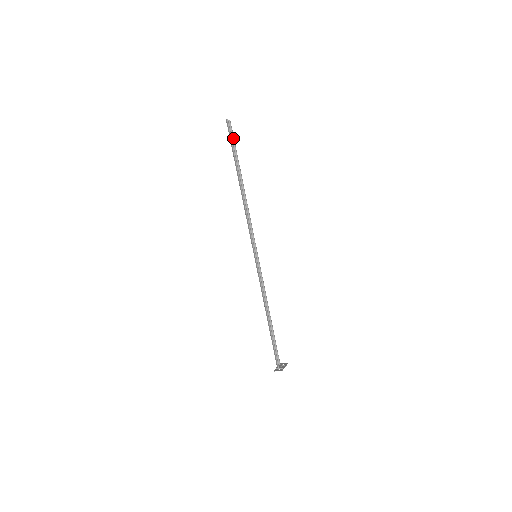
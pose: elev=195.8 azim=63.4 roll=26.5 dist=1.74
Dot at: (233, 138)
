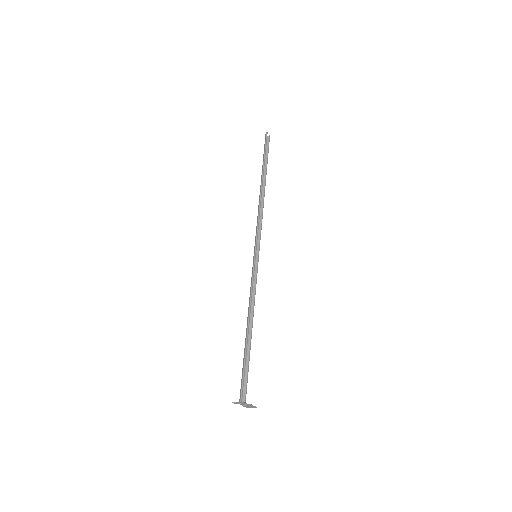
Dot at: (268, 150)
